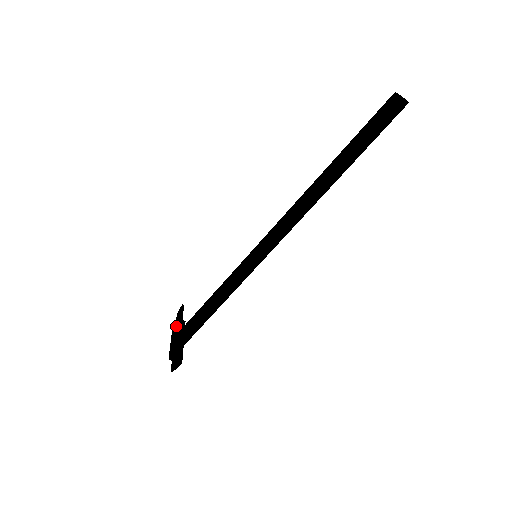
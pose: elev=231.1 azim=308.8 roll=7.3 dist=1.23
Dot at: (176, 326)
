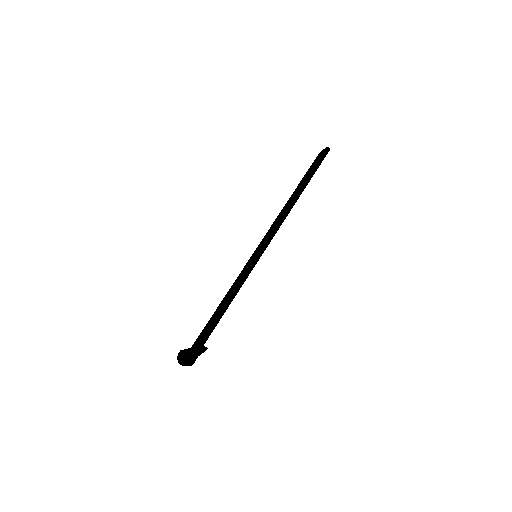
Dot at: (182, 355)
